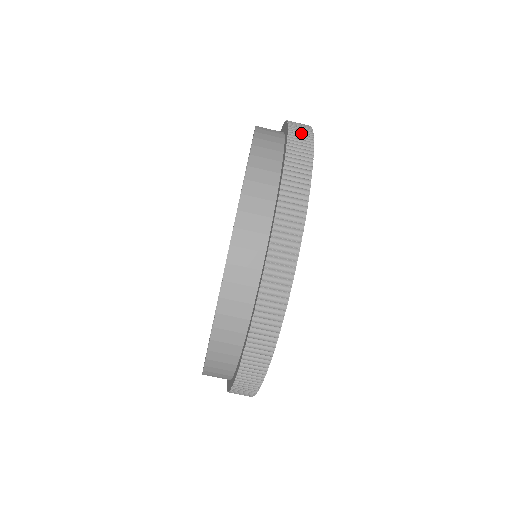
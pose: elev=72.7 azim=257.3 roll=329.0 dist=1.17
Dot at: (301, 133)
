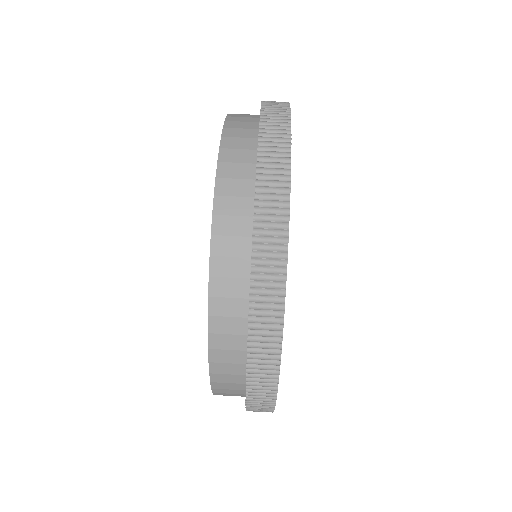
Dot at: occluded
